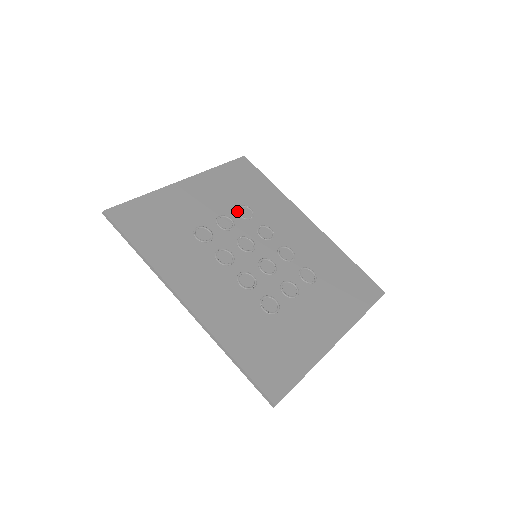
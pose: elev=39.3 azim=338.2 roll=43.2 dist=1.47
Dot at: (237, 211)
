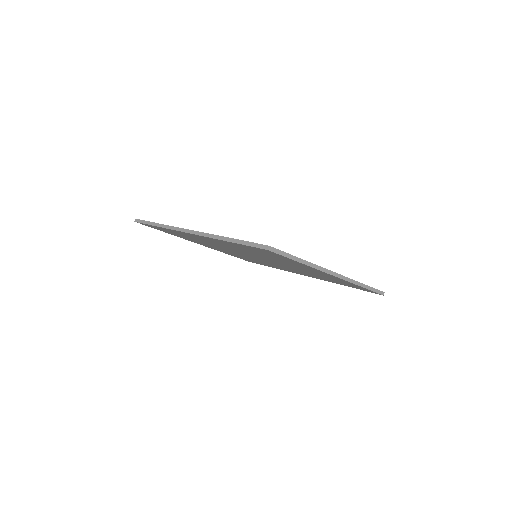
Dot at: occluded
